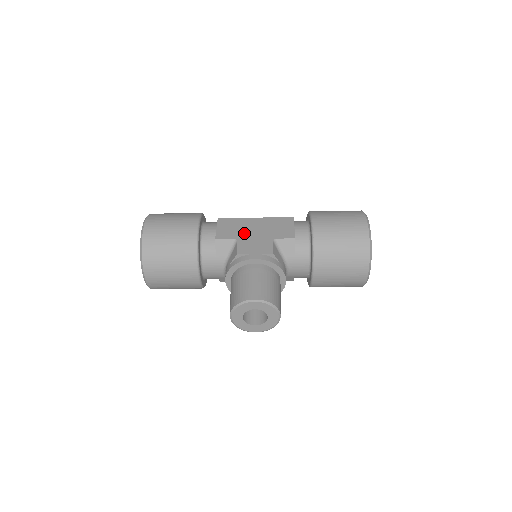
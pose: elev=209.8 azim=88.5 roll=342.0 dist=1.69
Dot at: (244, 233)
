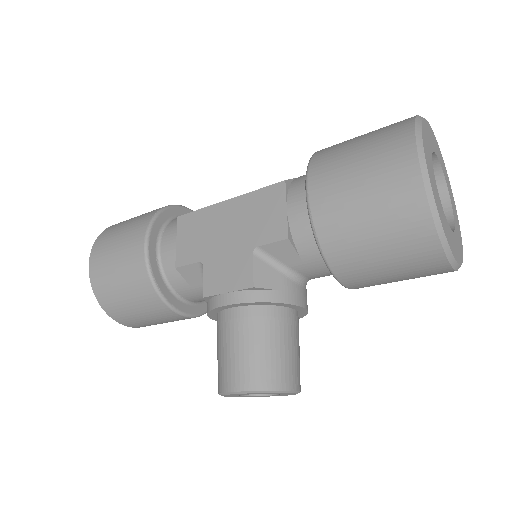
Dot at: (211, 244)
